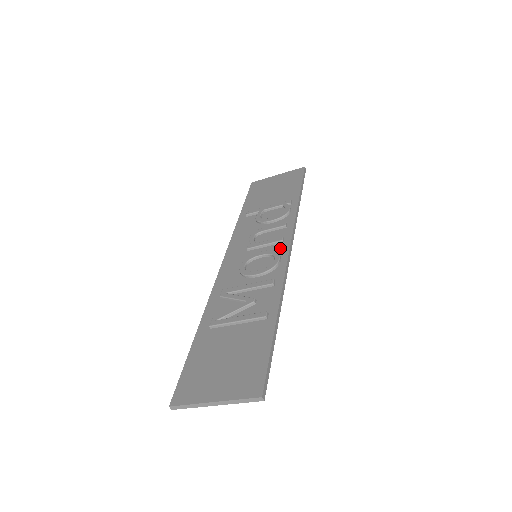
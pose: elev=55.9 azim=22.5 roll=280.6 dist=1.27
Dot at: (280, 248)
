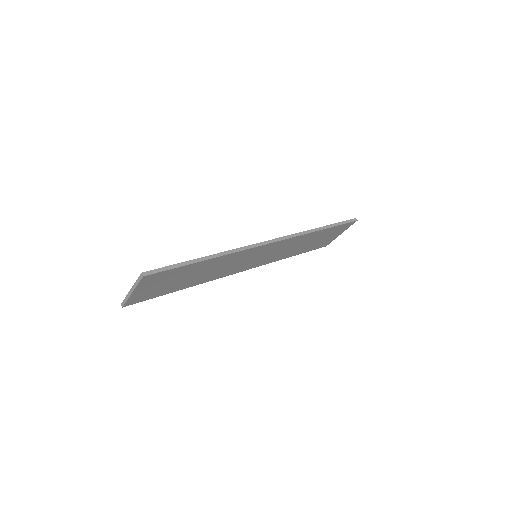
Dot at: occluded
